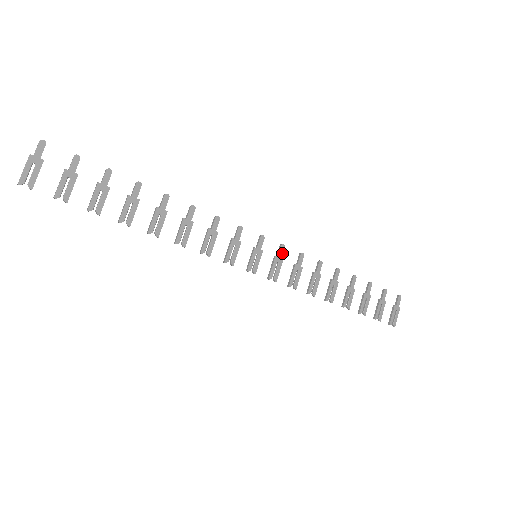
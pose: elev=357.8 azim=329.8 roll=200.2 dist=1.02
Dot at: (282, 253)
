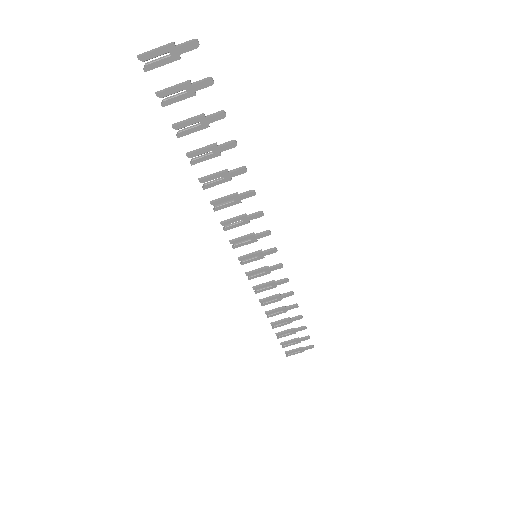
Dot at: (275, 269)
